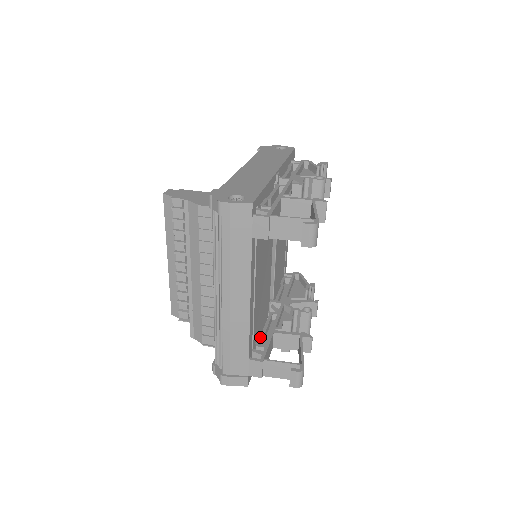
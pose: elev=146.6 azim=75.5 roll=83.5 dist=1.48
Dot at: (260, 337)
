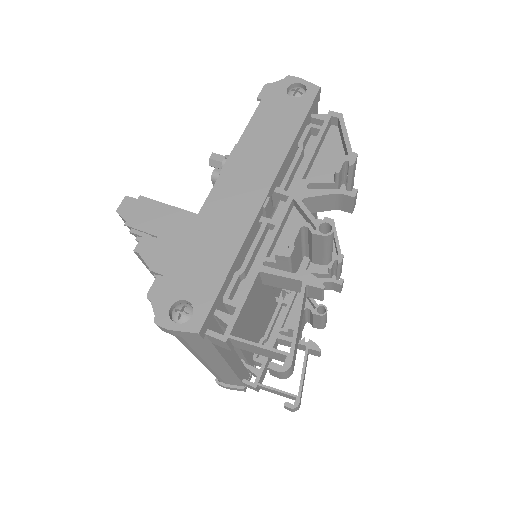
Dot at: occluded
